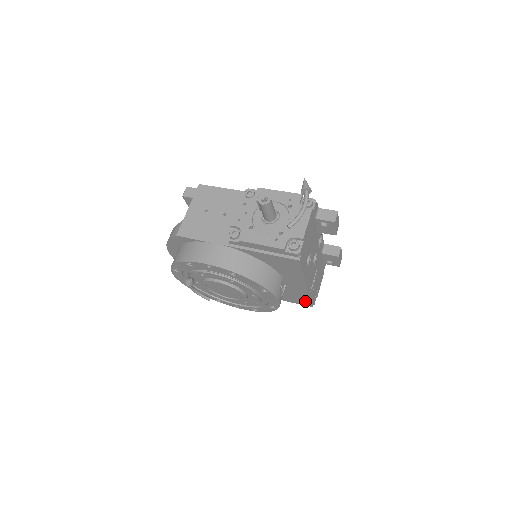
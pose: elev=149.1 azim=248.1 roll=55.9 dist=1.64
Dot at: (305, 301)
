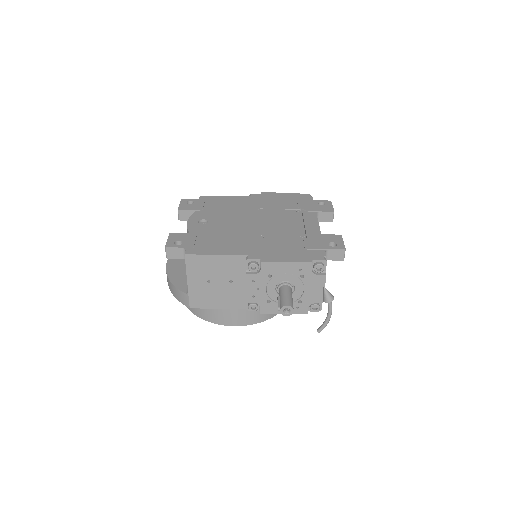
Dot at: occluded
